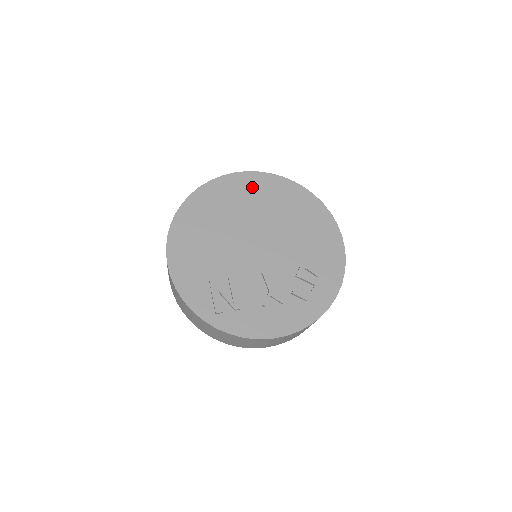
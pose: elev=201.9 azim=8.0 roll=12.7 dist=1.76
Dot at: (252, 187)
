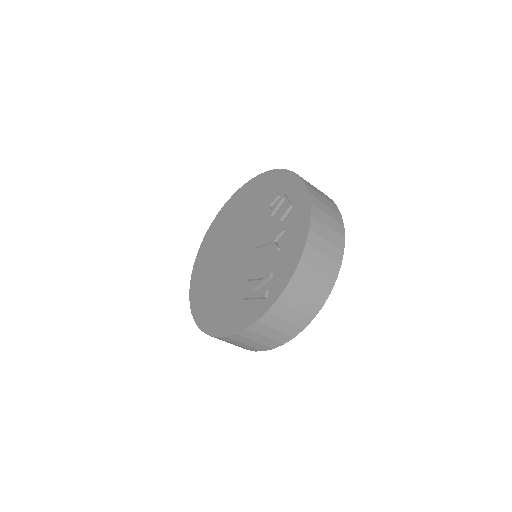
Dot at: (207, 249)
